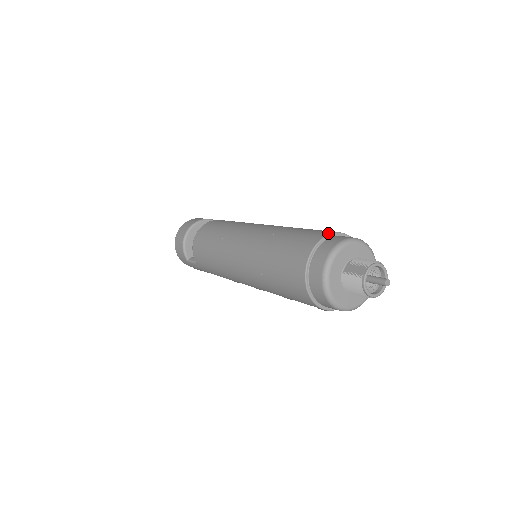
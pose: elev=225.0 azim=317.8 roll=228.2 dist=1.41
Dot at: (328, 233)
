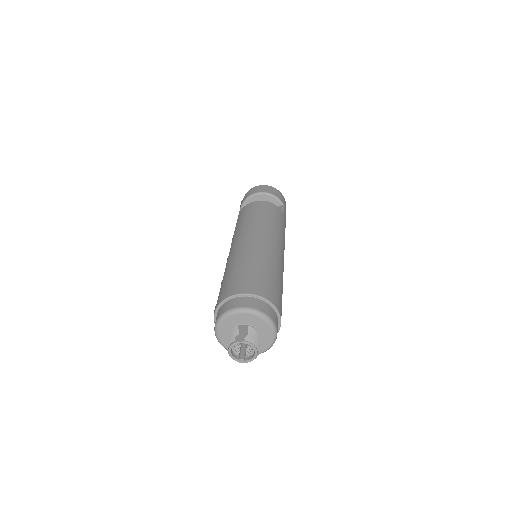
Dot at: (267, 297)
